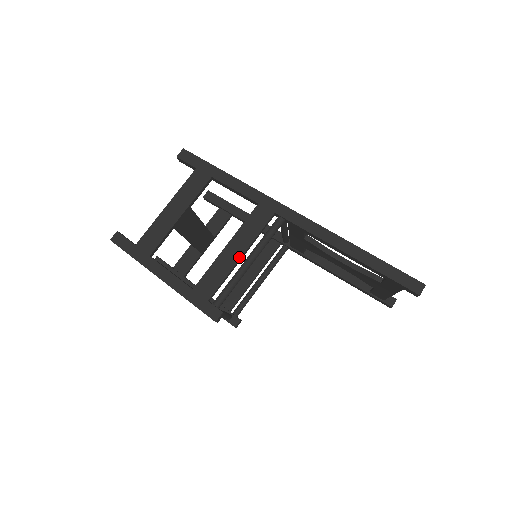
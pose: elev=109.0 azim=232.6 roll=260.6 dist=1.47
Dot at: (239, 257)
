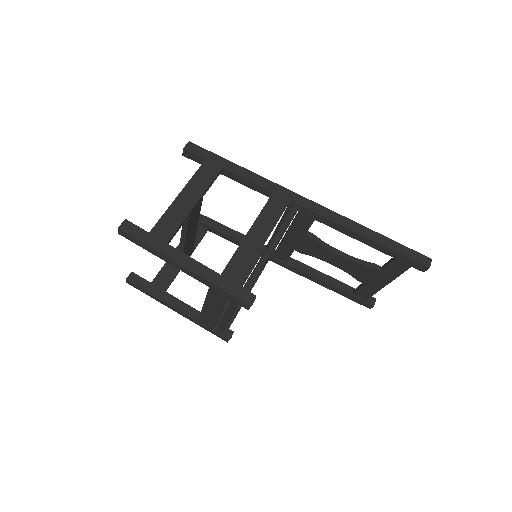
Dot at: (263, 241)
